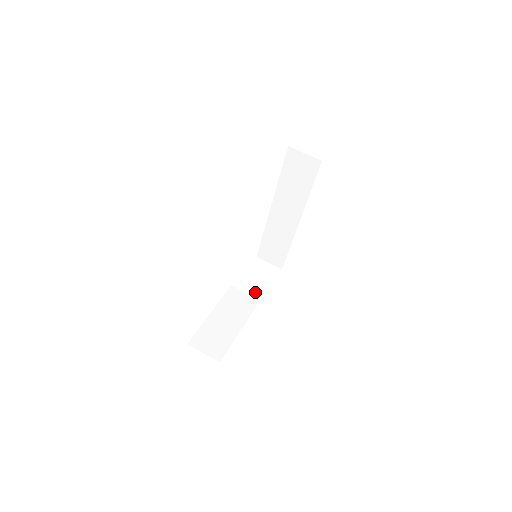
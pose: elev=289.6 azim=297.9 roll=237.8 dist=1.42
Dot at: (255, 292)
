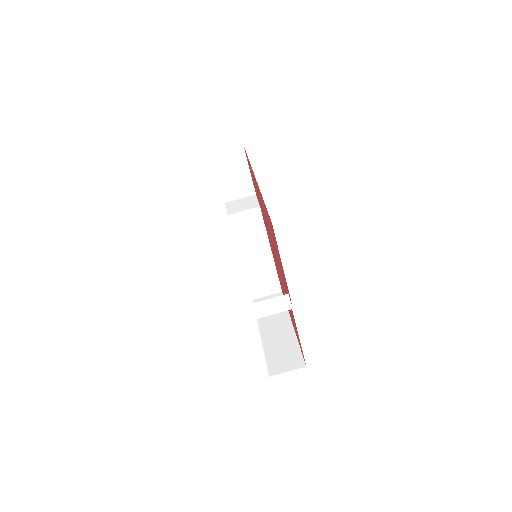
Dot at: (253, 216)
